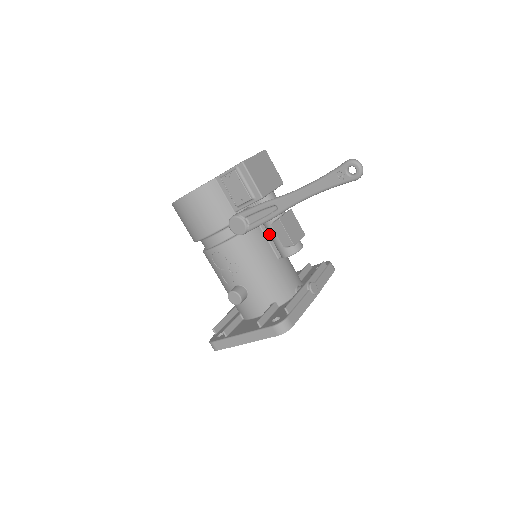
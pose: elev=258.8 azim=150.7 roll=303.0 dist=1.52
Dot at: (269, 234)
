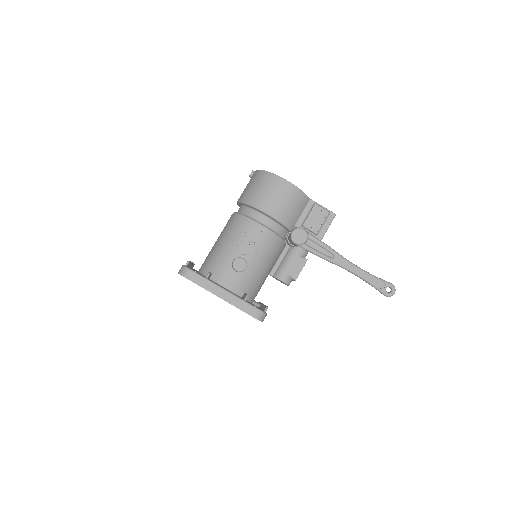
Dot at: (287, 258)
